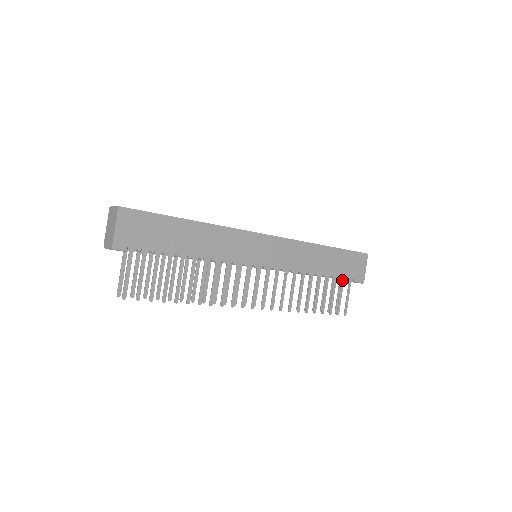
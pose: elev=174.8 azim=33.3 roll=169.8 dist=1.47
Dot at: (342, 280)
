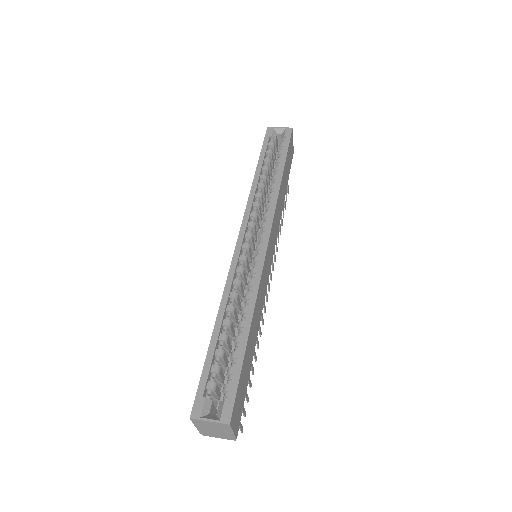
Dot at: occluded
